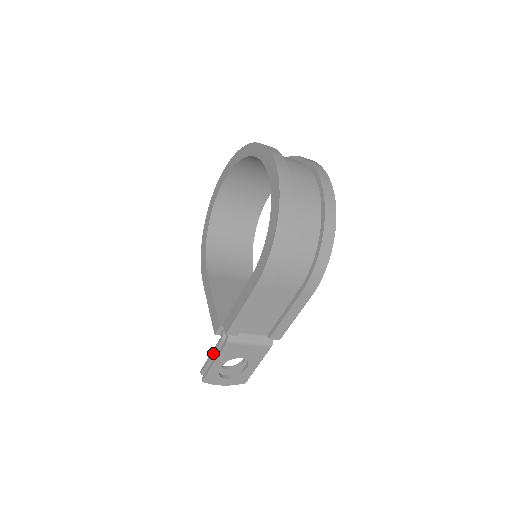
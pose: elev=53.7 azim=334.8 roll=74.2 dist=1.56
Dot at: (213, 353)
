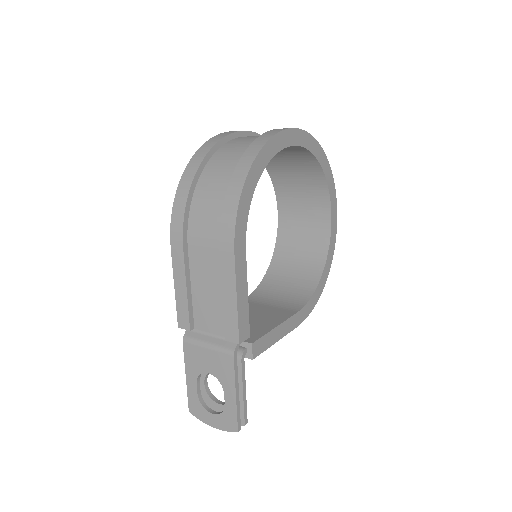
Dot at: occluded
